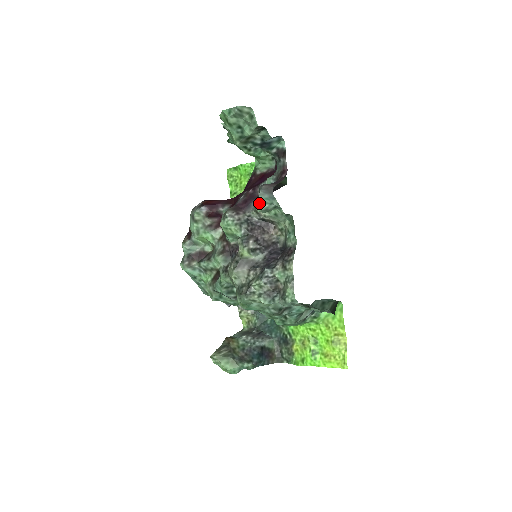
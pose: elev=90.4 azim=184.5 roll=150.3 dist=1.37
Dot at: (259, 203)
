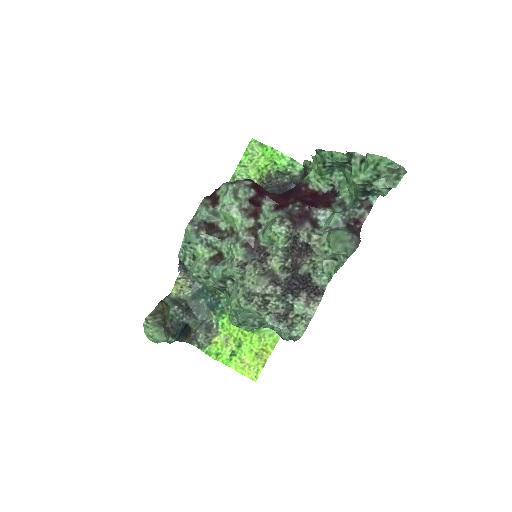
Dot at: (343, 249)
